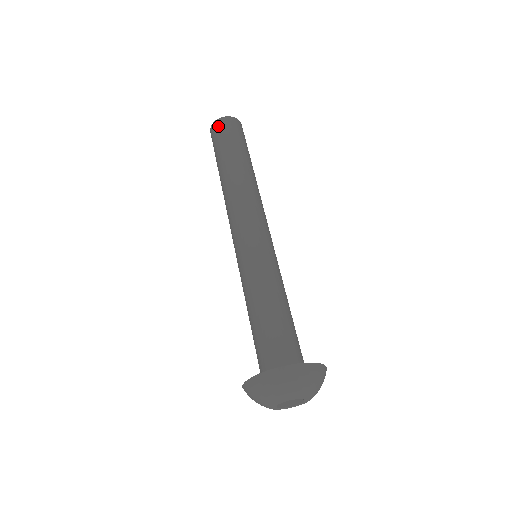
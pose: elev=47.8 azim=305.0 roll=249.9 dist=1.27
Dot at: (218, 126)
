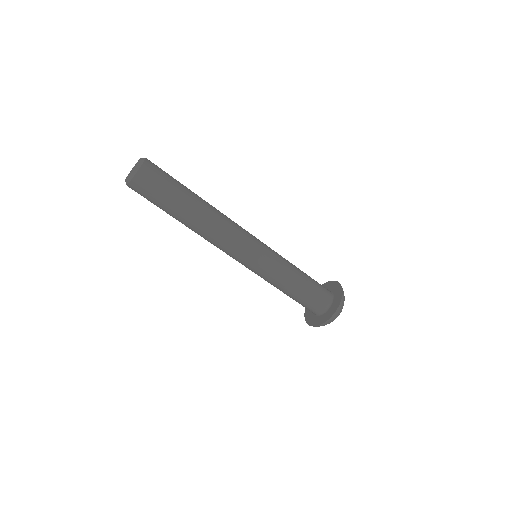
Dot at: (135, 191)
